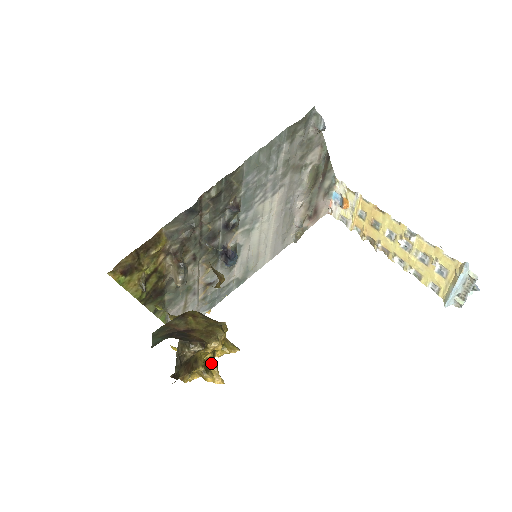
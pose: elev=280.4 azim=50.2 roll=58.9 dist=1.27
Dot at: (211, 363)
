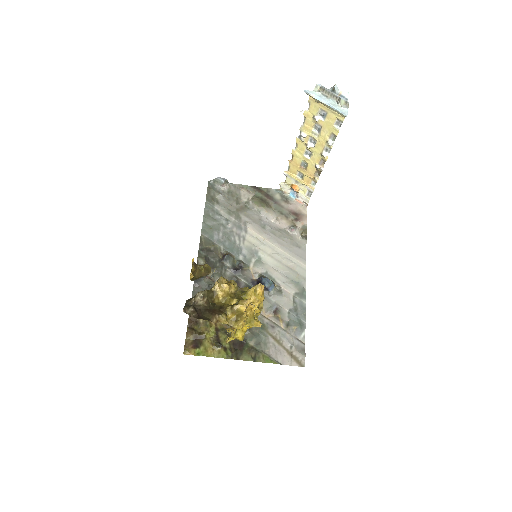
Dot at: (238, 302)
